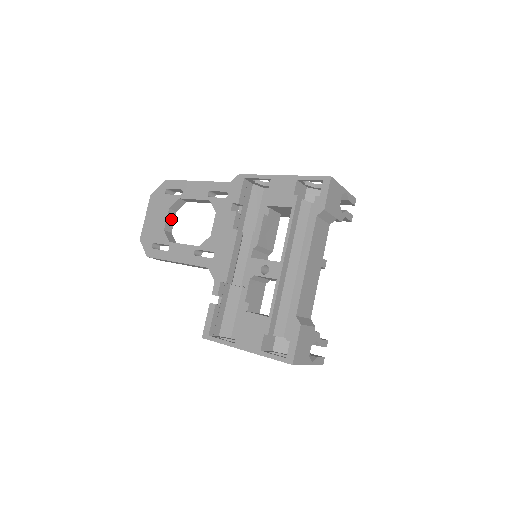
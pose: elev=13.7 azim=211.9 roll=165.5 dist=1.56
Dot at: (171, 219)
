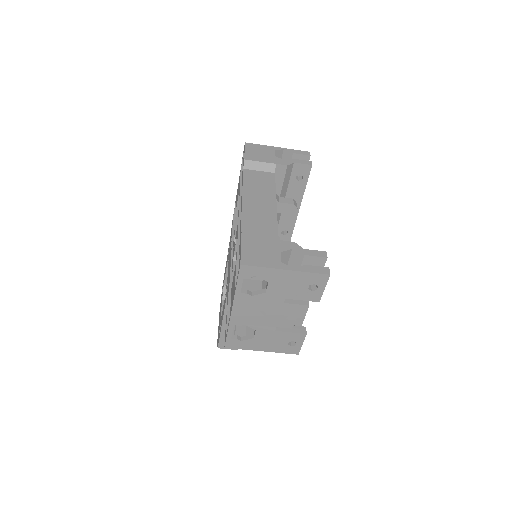
Dot at: occluded
